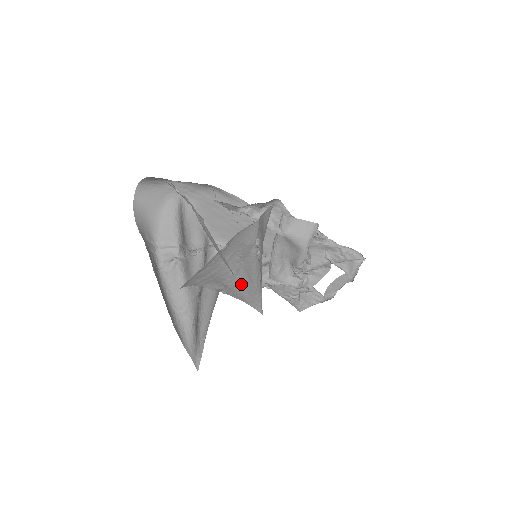
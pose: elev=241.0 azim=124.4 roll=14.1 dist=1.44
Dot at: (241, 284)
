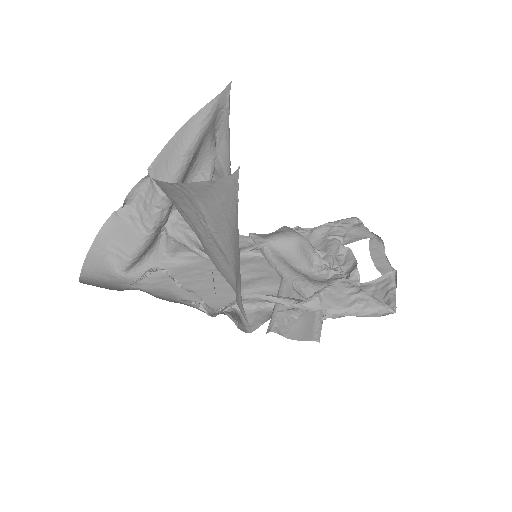
Dot at: occluded
